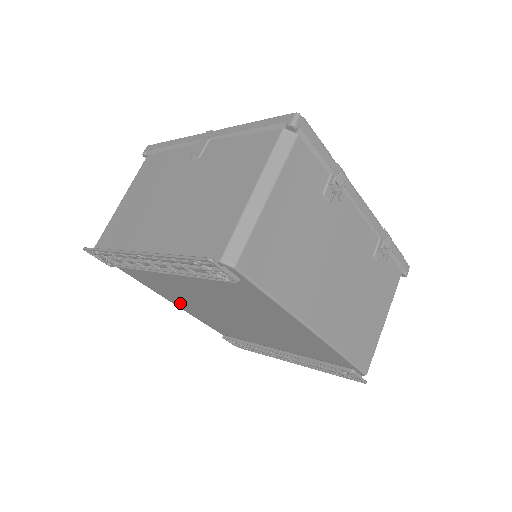
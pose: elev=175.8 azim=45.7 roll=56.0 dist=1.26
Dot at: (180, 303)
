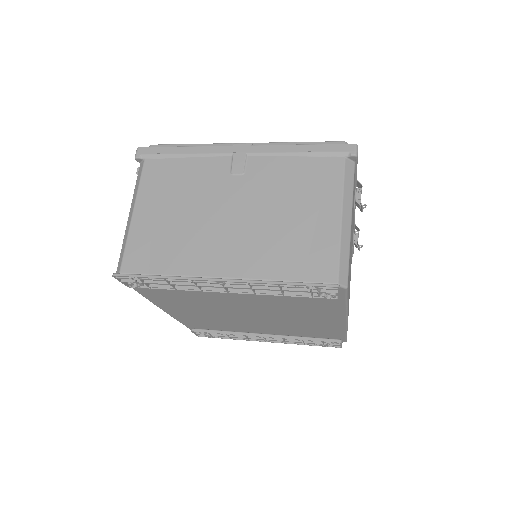
Dot at: (178, 309)
